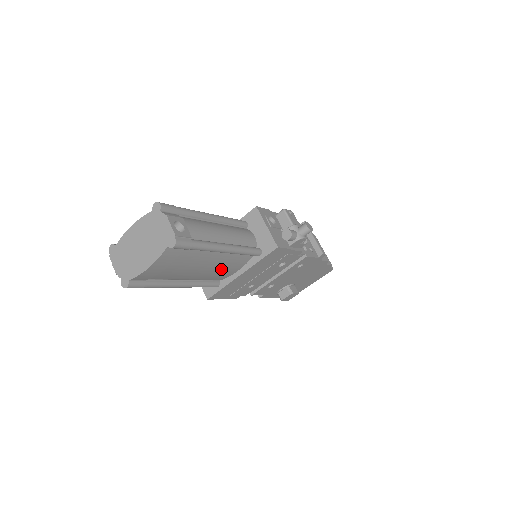
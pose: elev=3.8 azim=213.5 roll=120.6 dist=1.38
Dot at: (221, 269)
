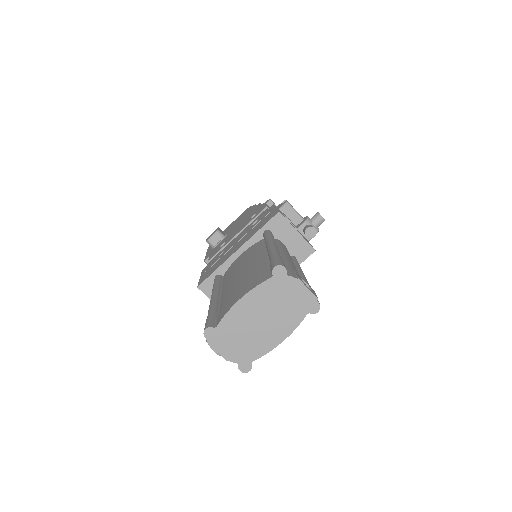
Dot at: occluded
